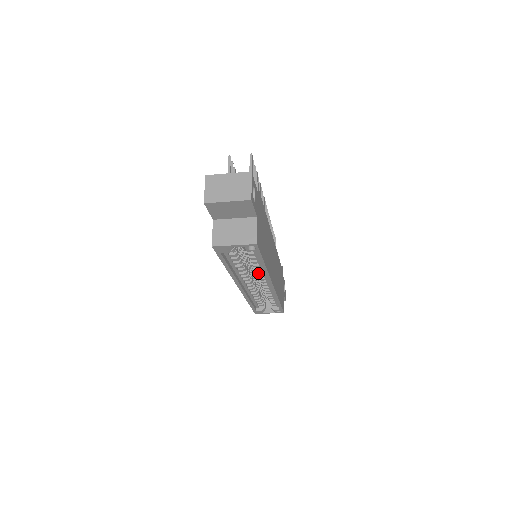
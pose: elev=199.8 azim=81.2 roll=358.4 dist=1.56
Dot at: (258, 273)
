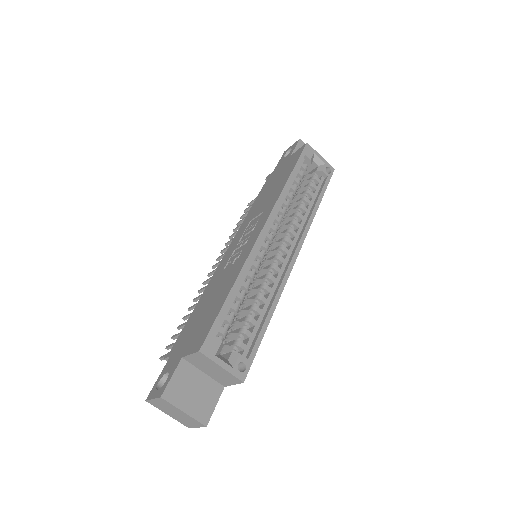
Dot at: (296, 223)
